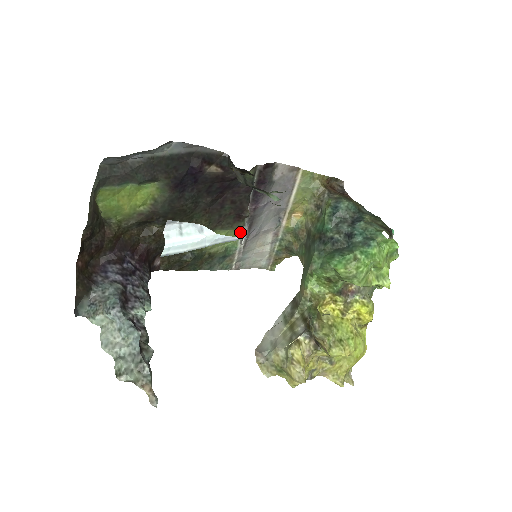
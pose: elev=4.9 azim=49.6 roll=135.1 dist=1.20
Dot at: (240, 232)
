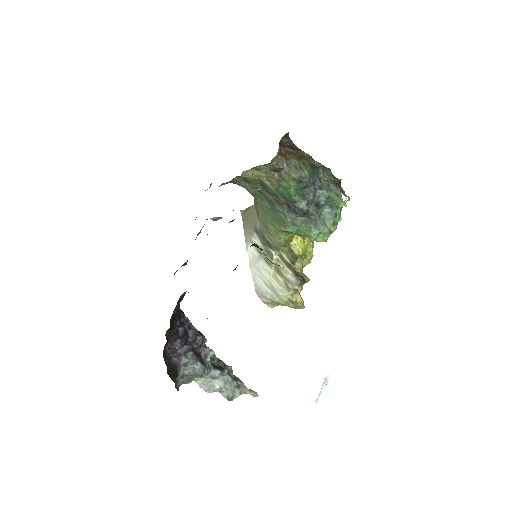
Dot at: (214, 218)
